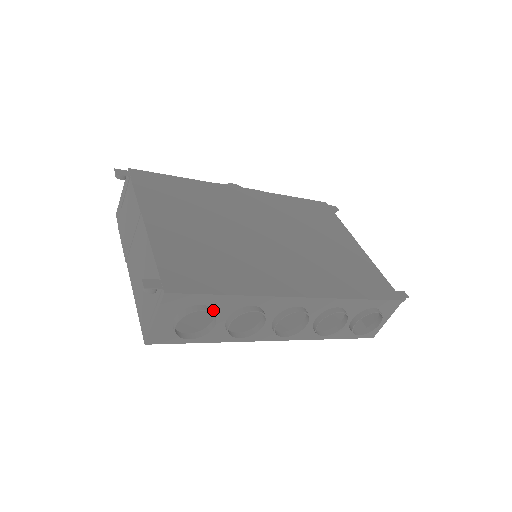
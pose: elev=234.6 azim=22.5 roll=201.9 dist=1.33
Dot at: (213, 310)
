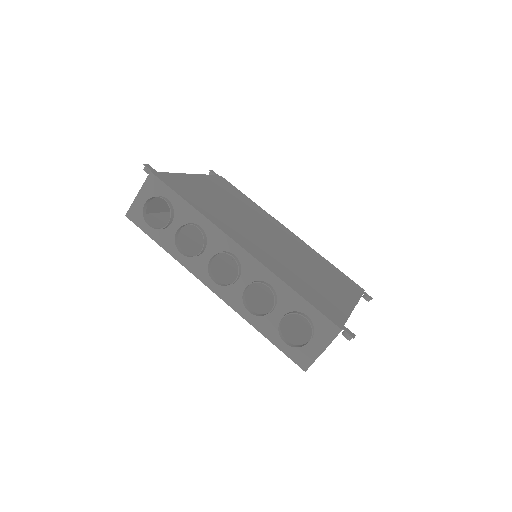
Dot at: (173, 209)
